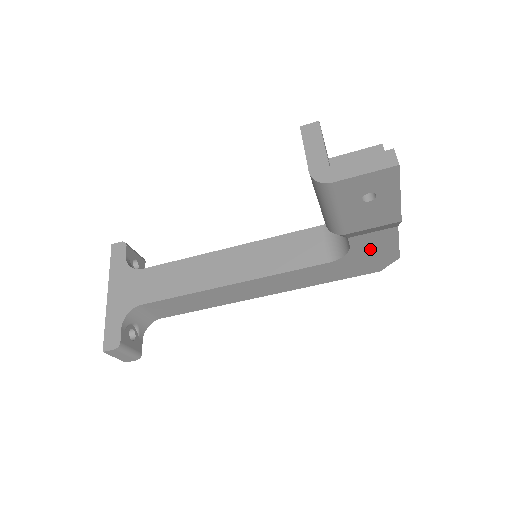
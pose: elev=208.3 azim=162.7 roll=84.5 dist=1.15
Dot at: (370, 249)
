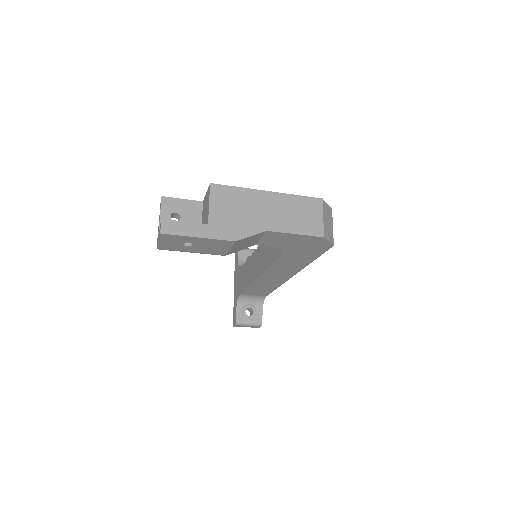
Dot at: (287, 242)
